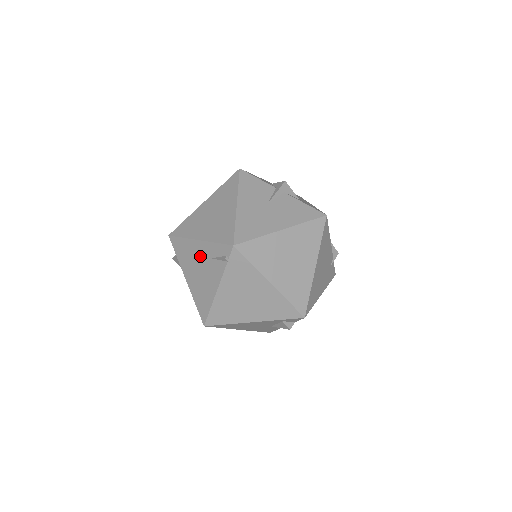
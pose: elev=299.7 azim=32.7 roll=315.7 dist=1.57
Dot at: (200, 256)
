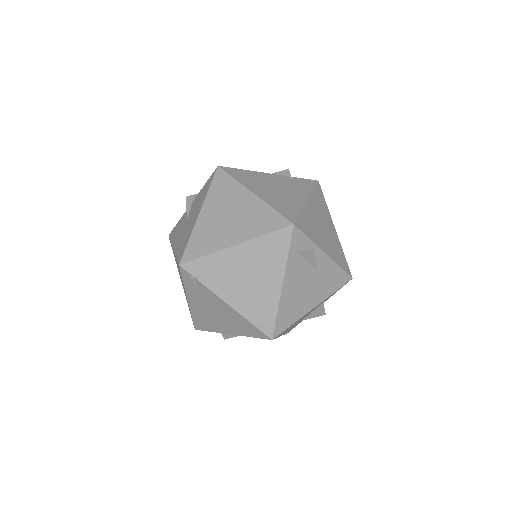
Dot at: (201, 306)
